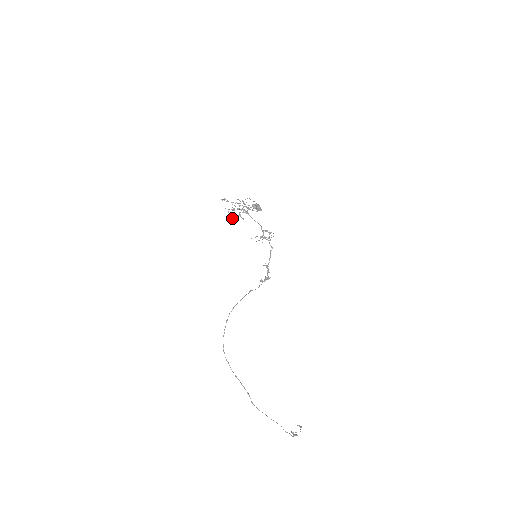
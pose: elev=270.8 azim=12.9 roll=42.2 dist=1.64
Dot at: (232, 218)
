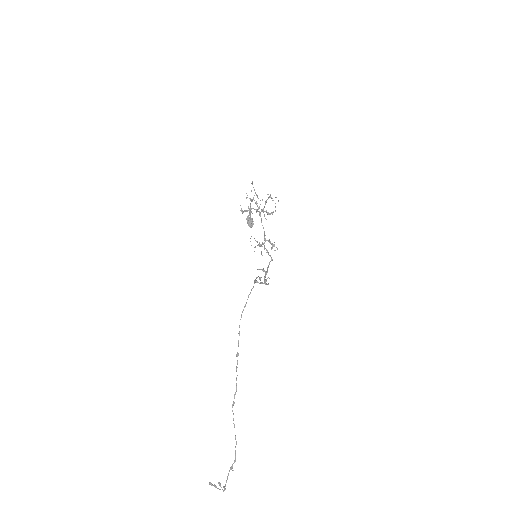
Dot at: occluded
